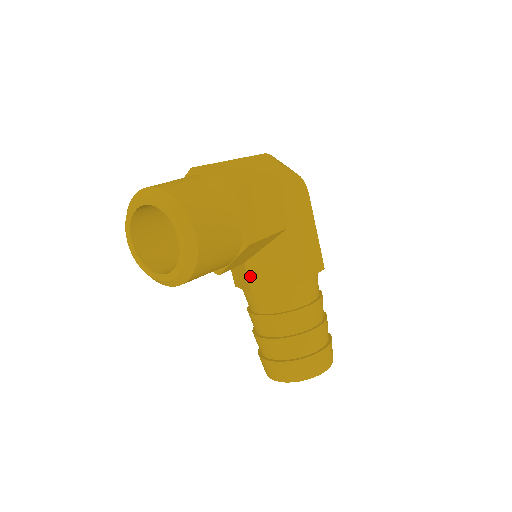
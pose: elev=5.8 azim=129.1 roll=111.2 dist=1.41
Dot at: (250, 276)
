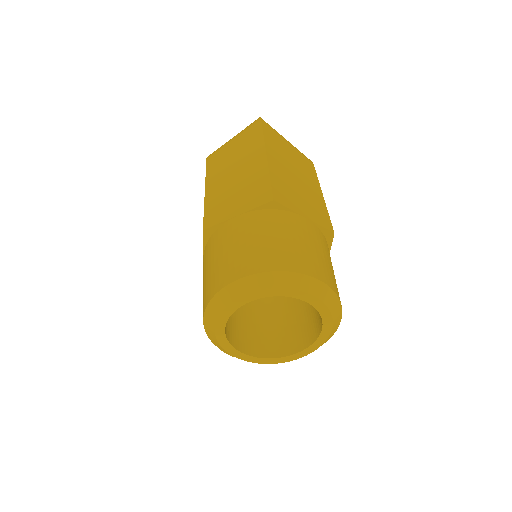
Dot at: occluded
